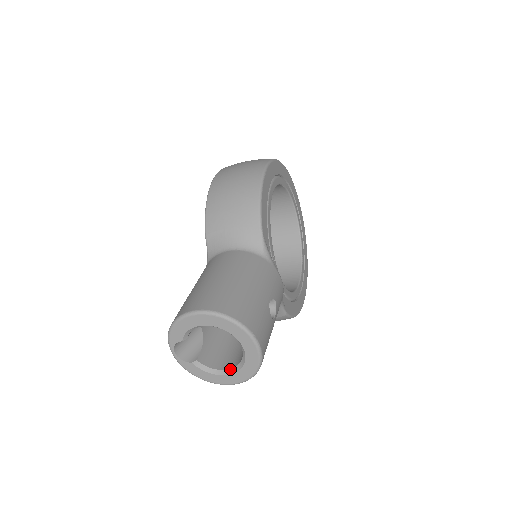
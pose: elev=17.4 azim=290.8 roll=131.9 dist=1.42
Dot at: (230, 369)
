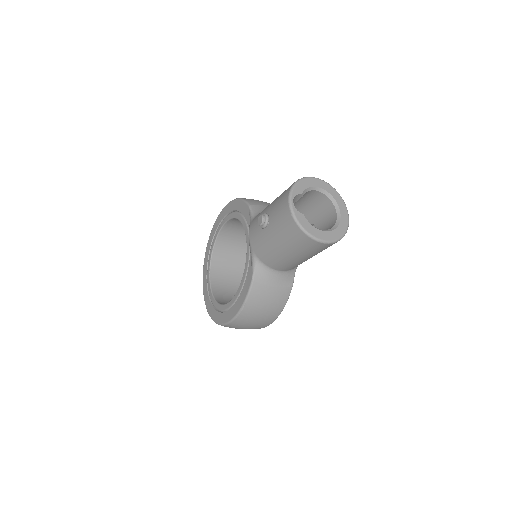
Dot at: (326, 230)
